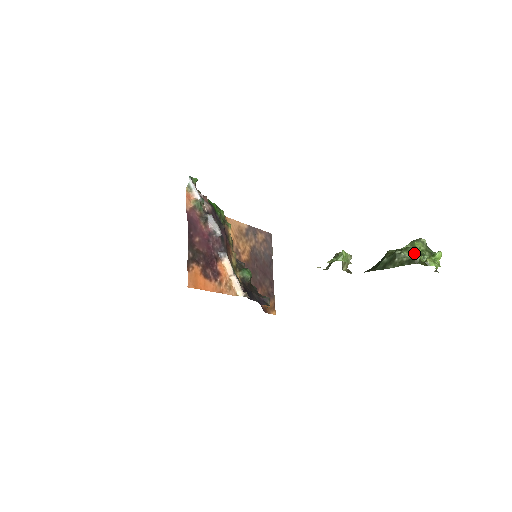
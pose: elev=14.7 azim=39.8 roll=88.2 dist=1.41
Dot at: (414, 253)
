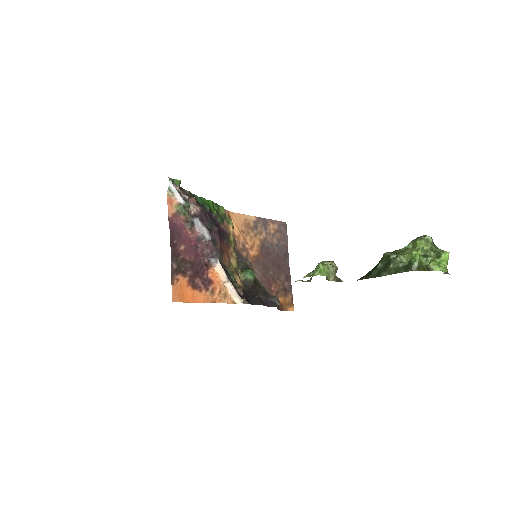
Dot at: (411, 257)
